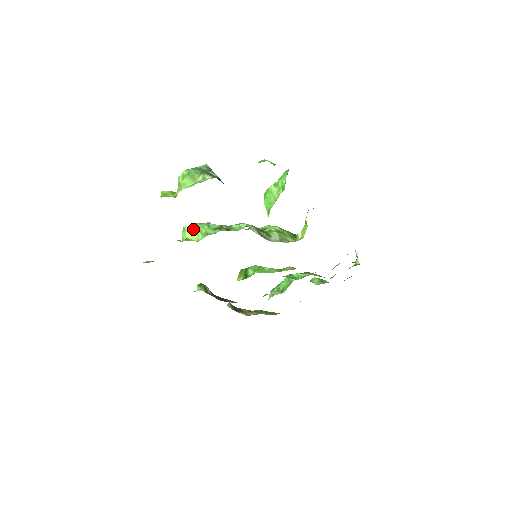
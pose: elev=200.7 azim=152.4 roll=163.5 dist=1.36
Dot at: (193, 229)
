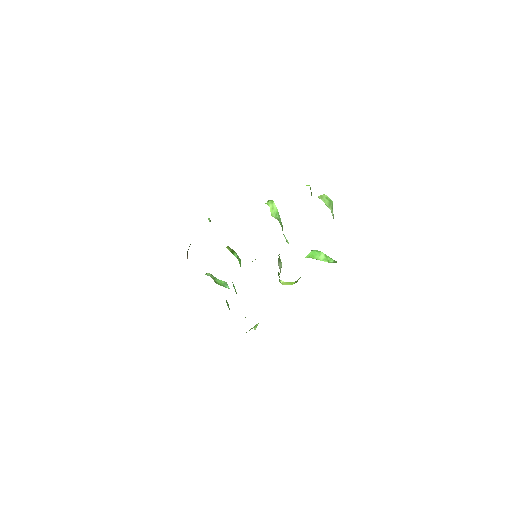
Dot at: (275, 208)
